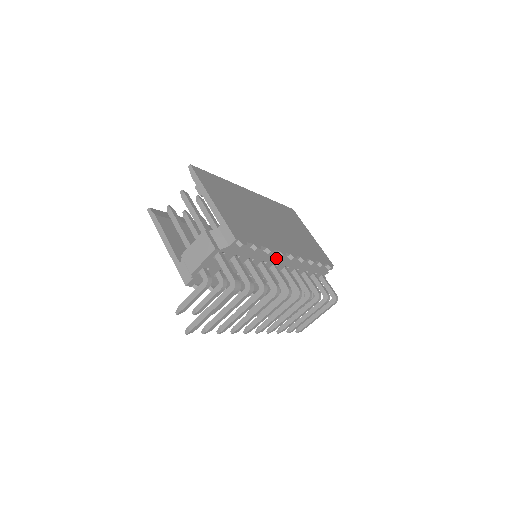
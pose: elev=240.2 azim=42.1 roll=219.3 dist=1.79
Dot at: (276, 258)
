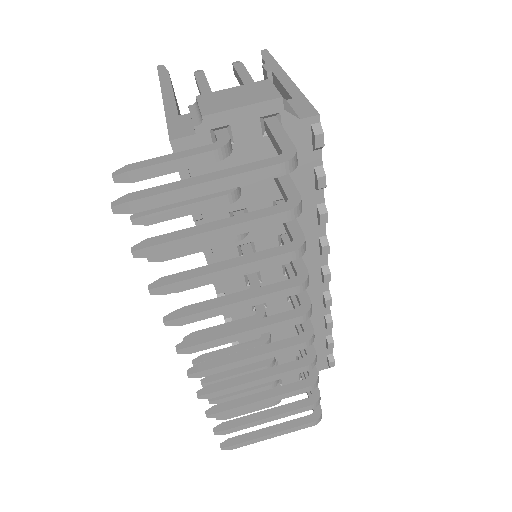
Dot at: (309, 250)
